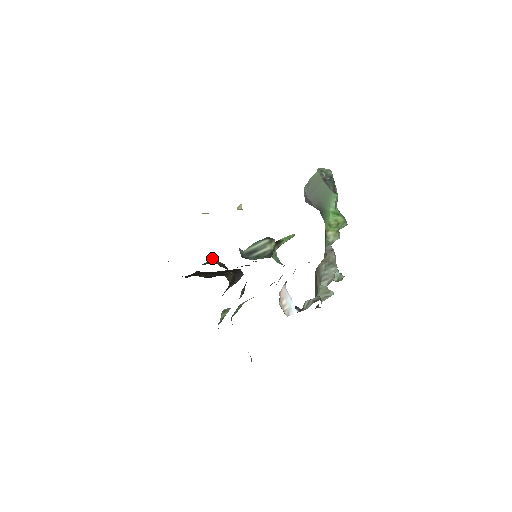
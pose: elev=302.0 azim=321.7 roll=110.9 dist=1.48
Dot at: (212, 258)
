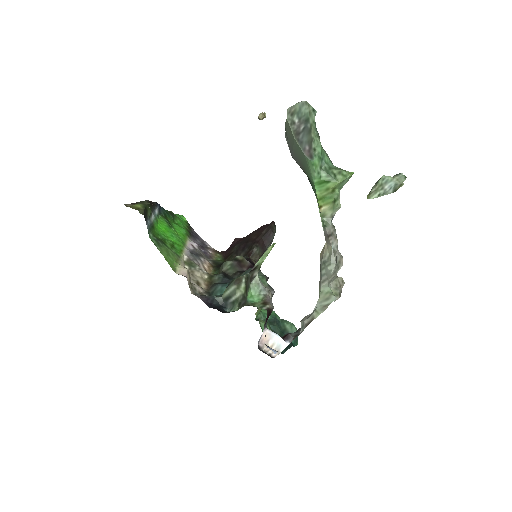
Dot at: occluded
